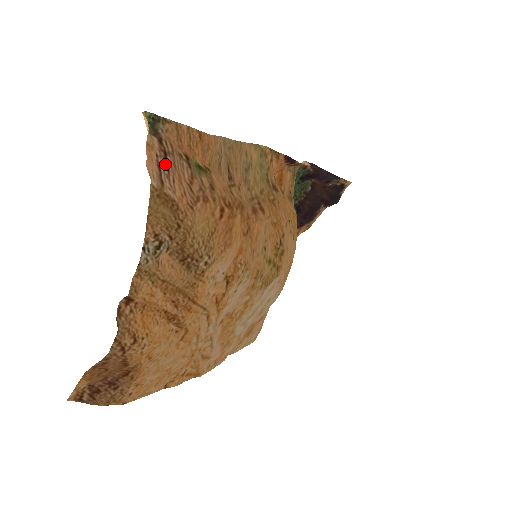
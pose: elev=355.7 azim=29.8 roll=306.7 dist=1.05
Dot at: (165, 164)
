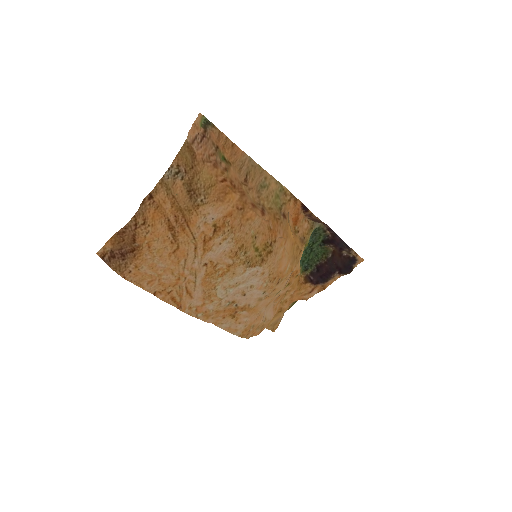
Dot at: (201, 139)
